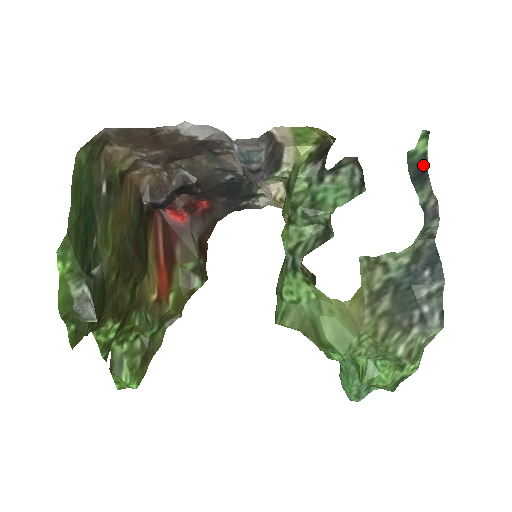
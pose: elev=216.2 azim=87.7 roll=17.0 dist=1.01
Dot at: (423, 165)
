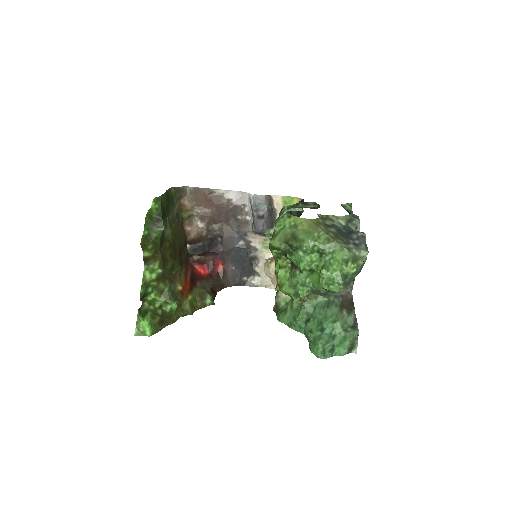
Dot at: occluded
